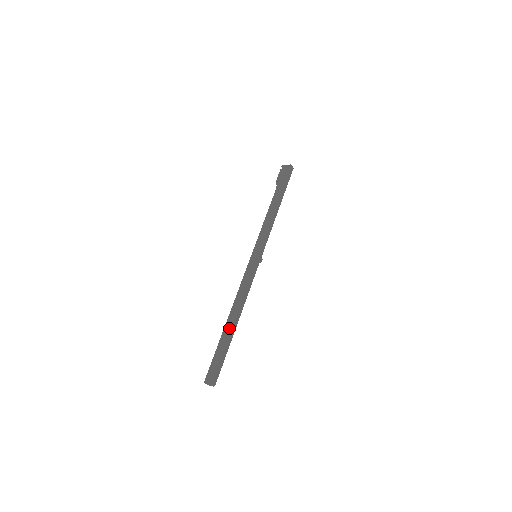
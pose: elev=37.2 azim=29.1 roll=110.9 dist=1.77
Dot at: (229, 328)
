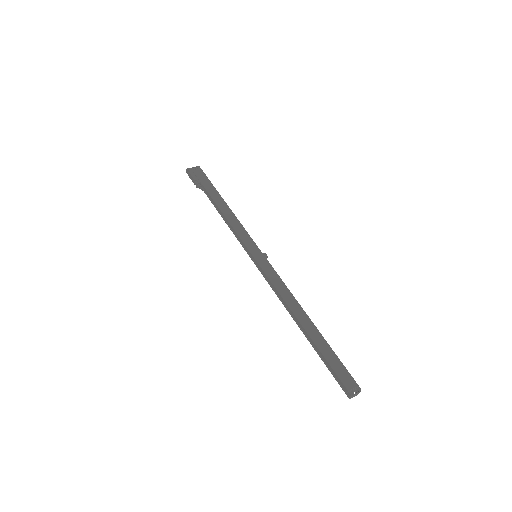
Dot at: (314, 330)
